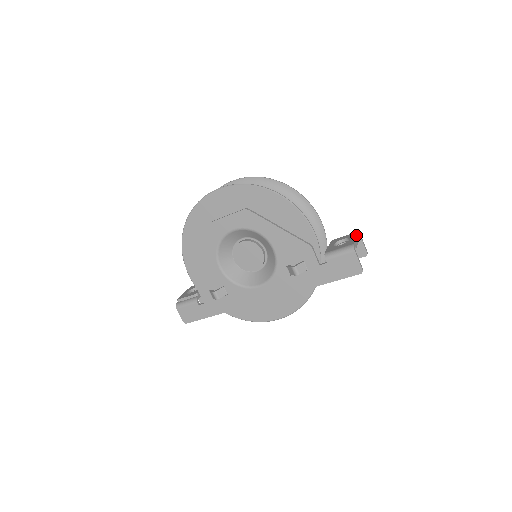
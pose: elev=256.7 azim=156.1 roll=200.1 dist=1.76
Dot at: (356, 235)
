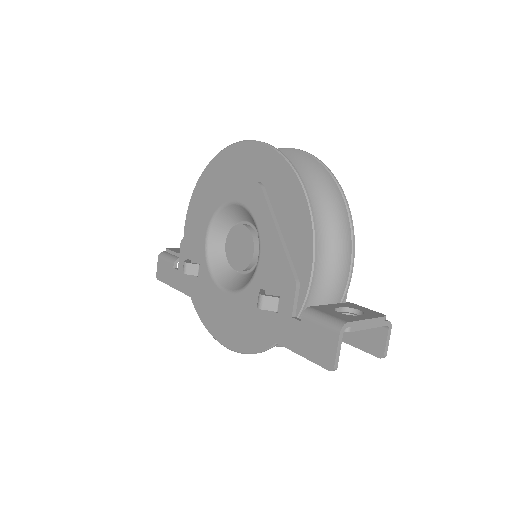
Dot at: (375, 317)
